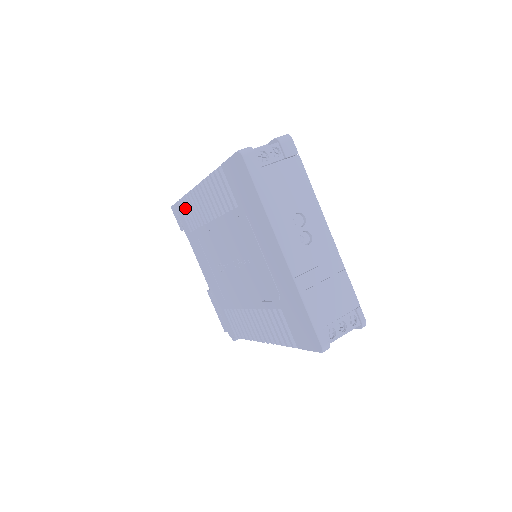
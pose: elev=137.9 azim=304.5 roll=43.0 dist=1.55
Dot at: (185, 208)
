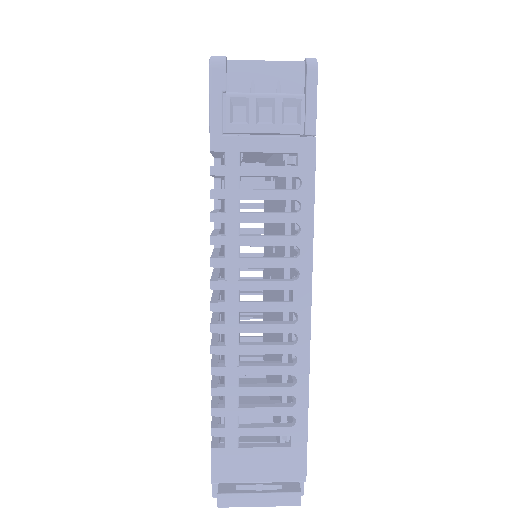
Dot at: occluded
